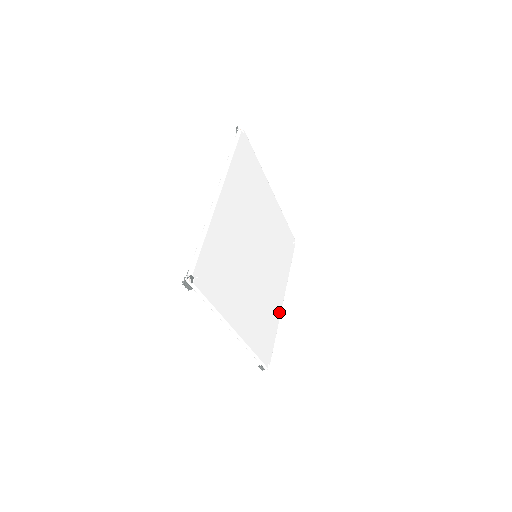
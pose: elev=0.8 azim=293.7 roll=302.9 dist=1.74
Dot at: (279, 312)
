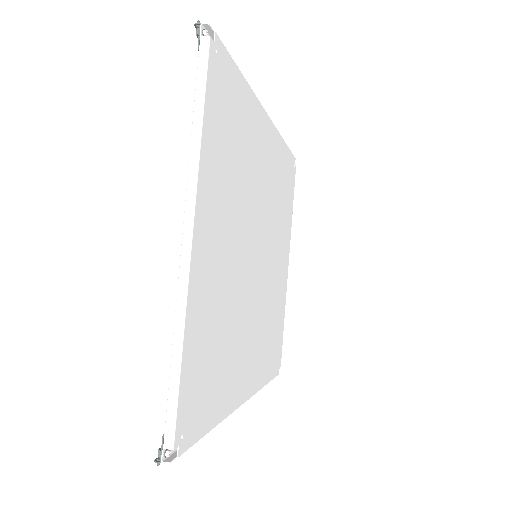
Dot at: (285, 288)
